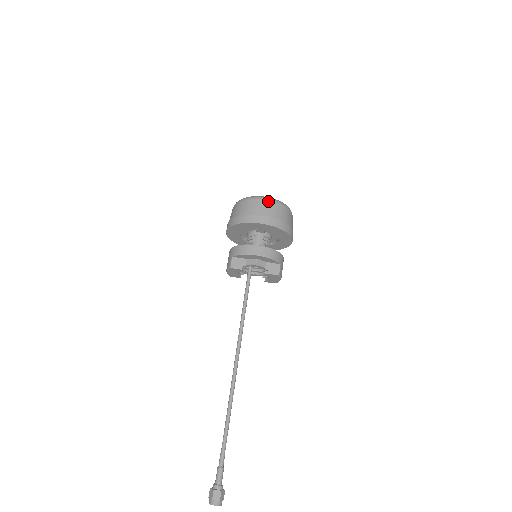
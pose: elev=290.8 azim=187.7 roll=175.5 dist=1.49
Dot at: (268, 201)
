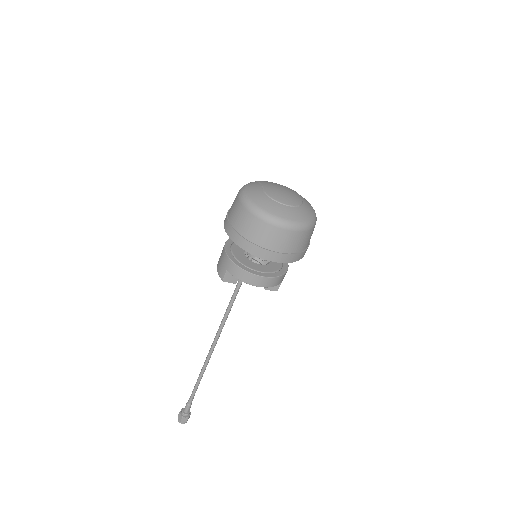
Dot at: (289, 231)
